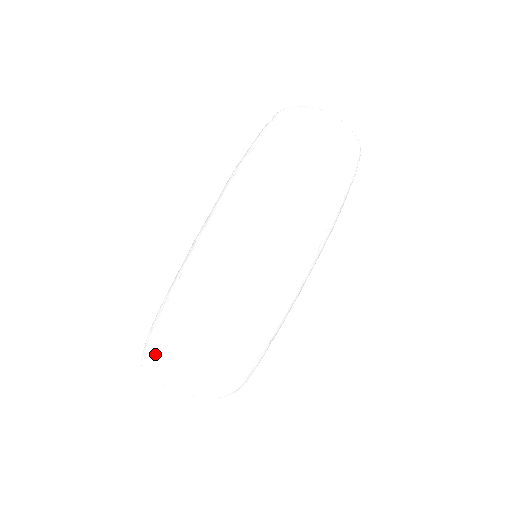
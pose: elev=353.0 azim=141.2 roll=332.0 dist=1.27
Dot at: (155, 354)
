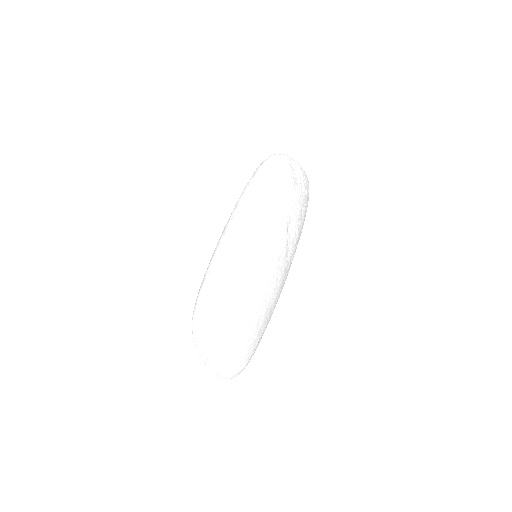
Dot at: (210, 321)
